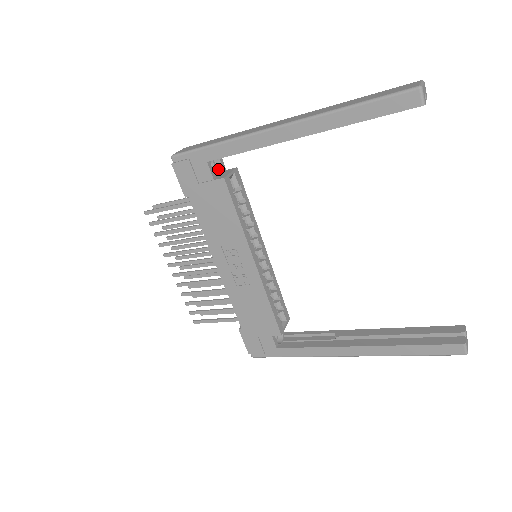
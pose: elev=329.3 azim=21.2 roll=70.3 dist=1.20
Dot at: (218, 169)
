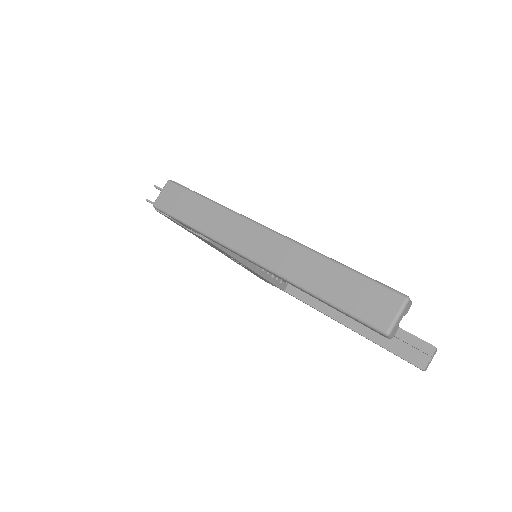
Dot at: occluded
